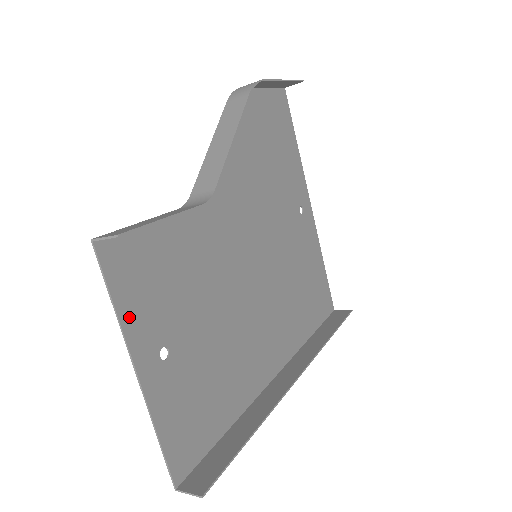
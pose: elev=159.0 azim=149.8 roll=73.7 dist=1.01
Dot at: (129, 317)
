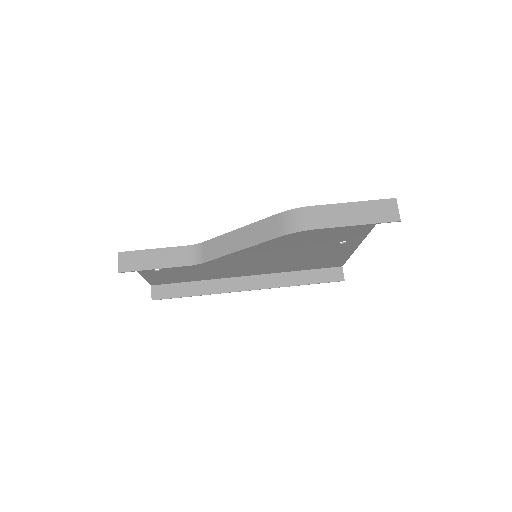
Dot at: occluded
